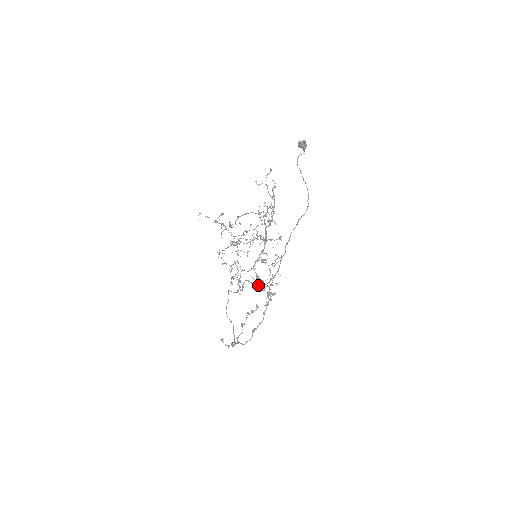
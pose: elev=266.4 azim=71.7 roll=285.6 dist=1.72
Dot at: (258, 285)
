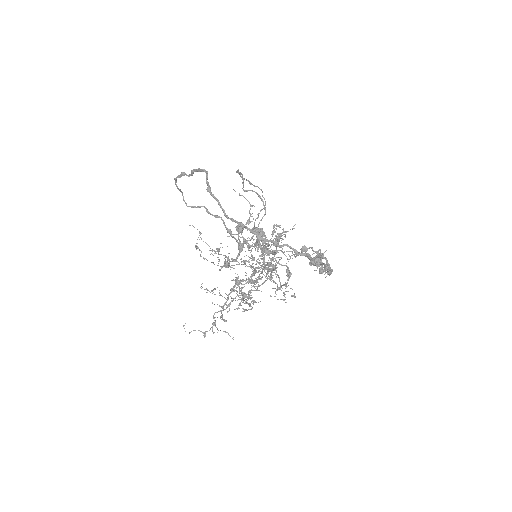
Dot at: occluded
